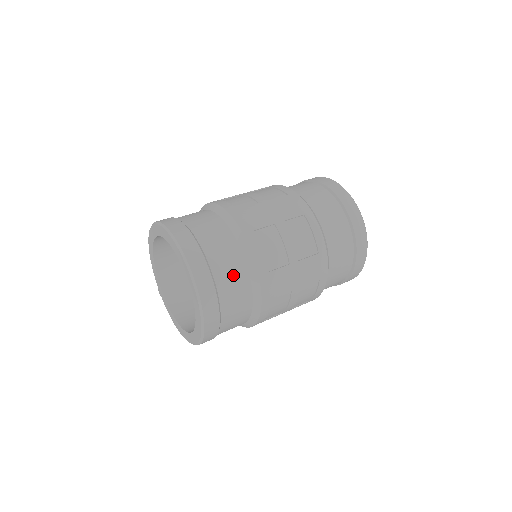
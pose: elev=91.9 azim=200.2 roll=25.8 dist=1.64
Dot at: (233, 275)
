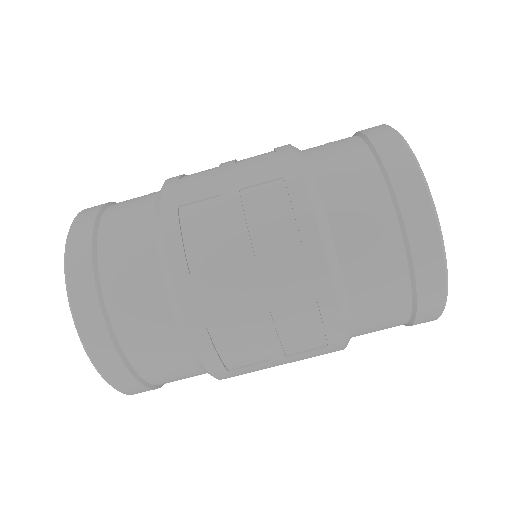
Dot at: (172, 370)
